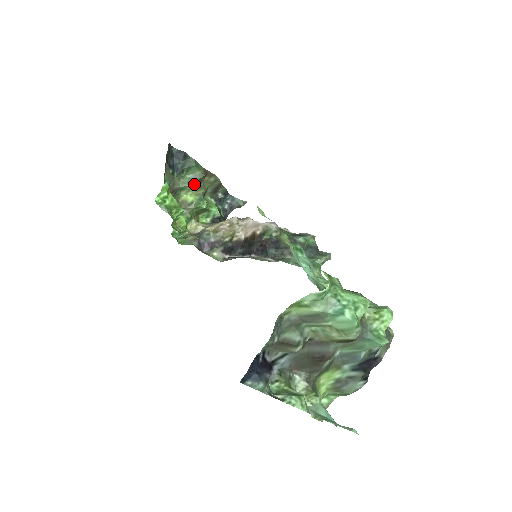
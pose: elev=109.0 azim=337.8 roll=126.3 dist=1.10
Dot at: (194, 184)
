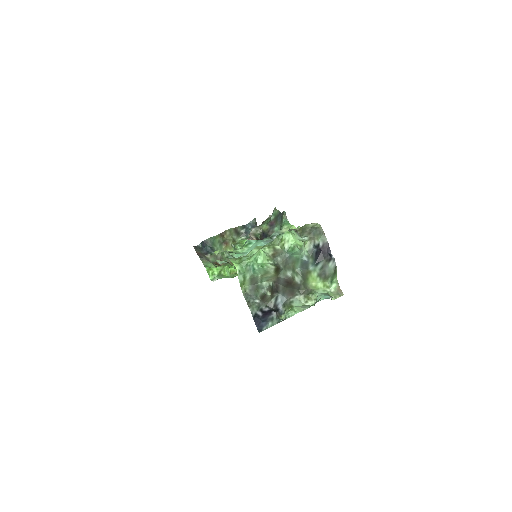
Dot at: (223, 246)
